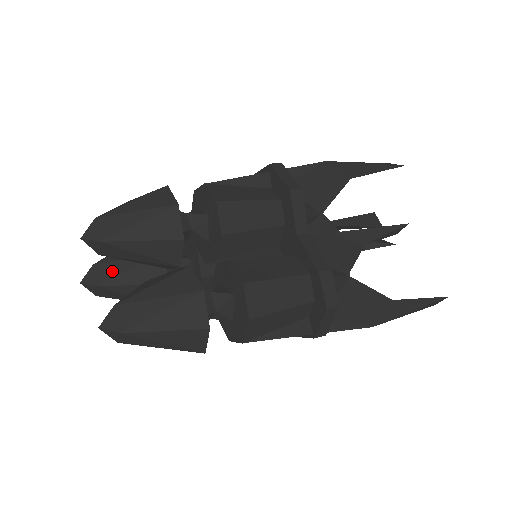
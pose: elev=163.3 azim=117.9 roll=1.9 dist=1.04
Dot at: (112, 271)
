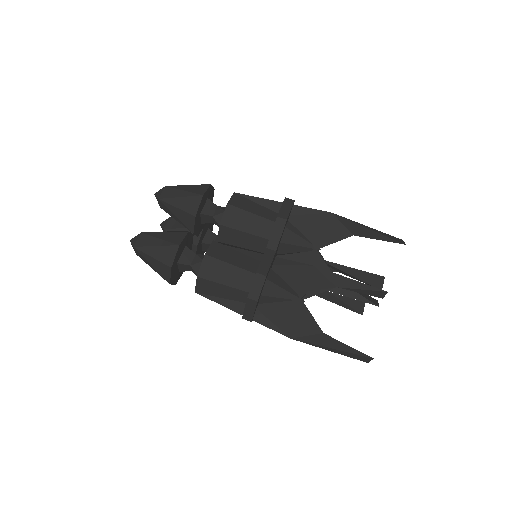
Dot at: (175, 224)
